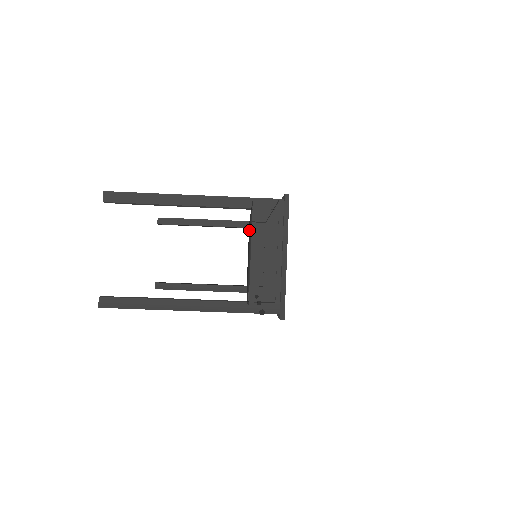
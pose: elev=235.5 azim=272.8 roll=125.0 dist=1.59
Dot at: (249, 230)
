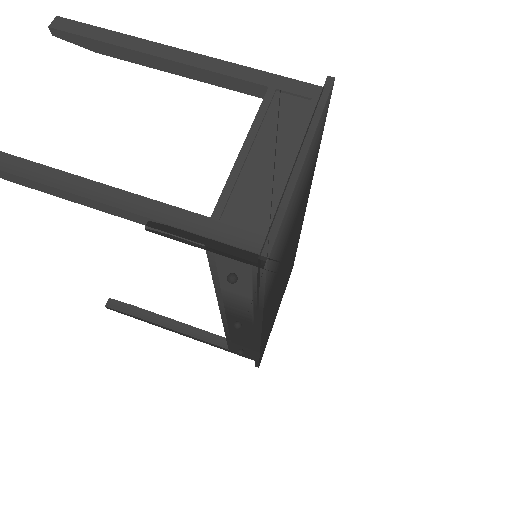
Dot at: occluded
